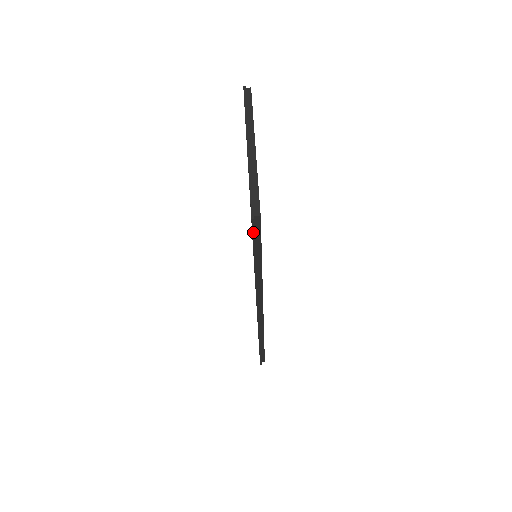
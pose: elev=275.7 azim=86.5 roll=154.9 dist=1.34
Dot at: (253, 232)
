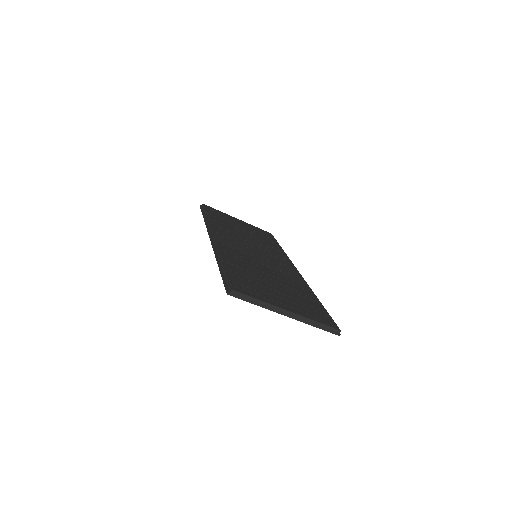
Dot at: occluded
